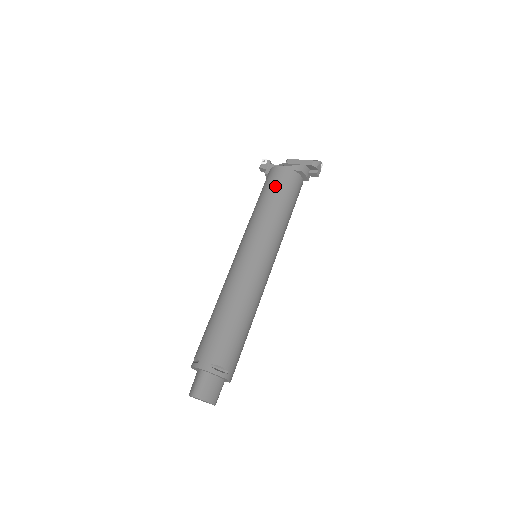
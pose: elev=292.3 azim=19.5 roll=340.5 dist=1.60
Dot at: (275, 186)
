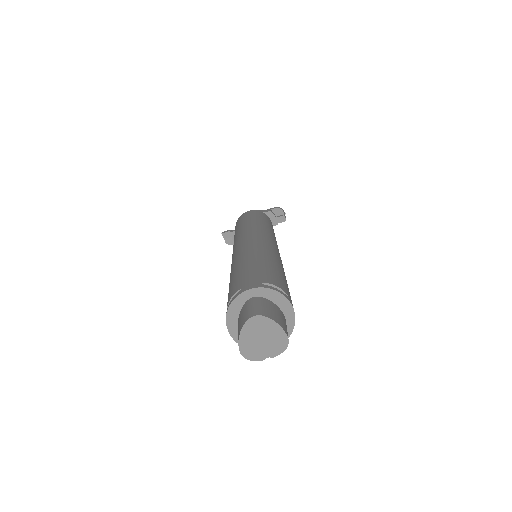
Dot at: (250, 215)
